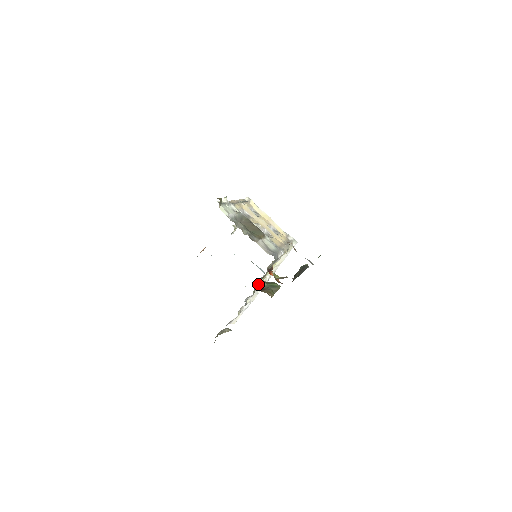
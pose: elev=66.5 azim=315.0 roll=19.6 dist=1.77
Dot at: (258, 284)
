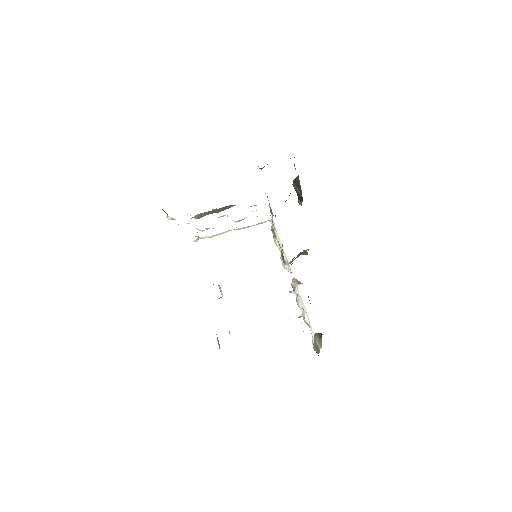
Dot at: occluded
